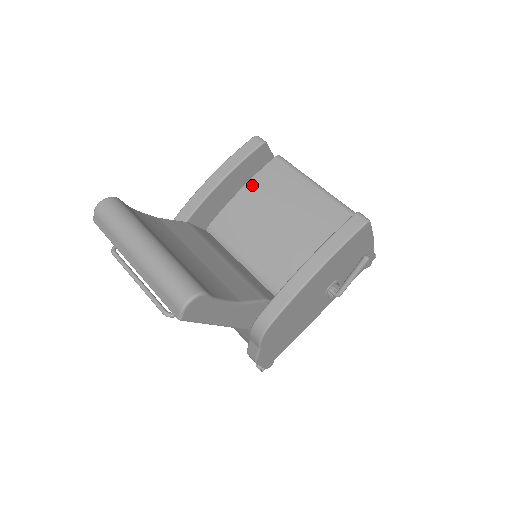
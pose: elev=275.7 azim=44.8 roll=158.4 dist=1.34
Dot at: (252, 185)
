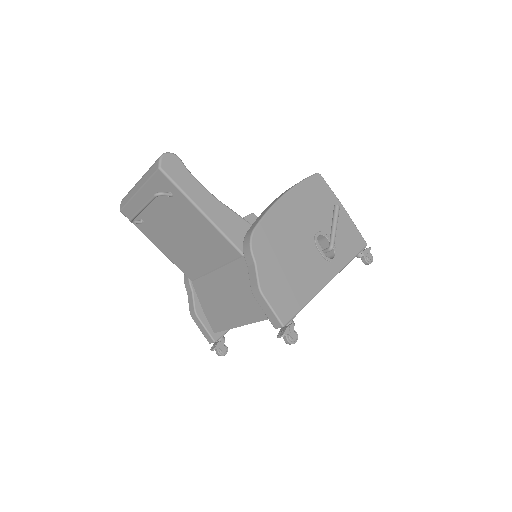
Dot at: occluded
